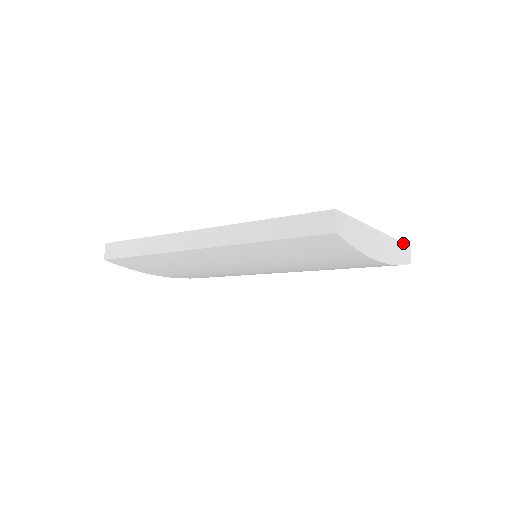
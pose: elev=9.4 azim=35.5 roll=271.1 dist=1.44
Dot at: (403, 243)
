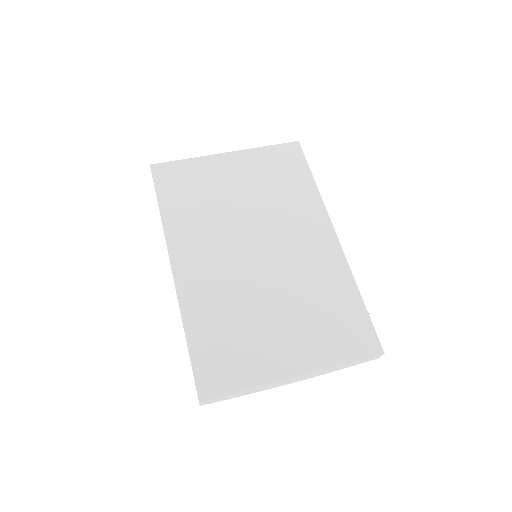
Dot at: (361, 359)
